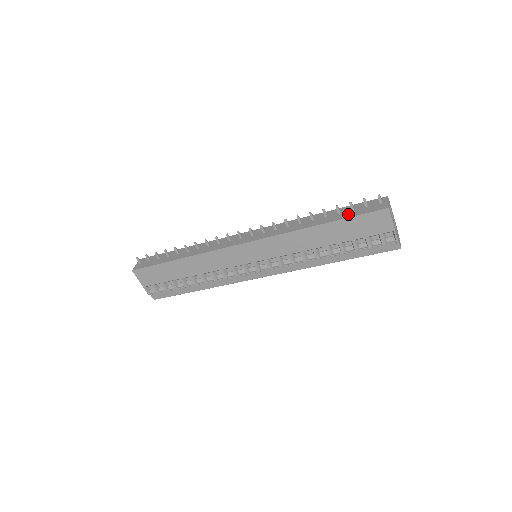
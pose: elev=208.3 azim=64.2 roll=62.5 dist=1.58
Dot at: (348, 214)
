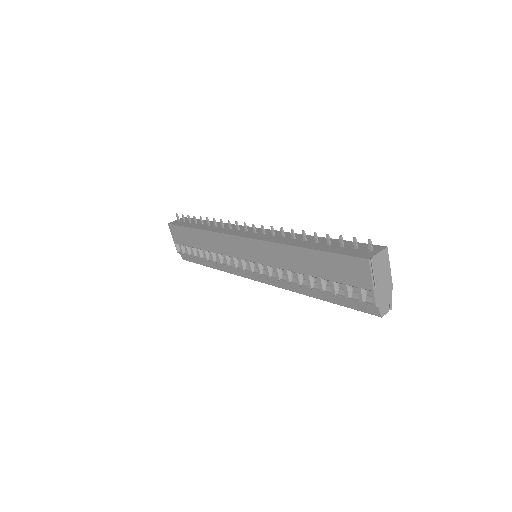
Dot at: (333, 248)
